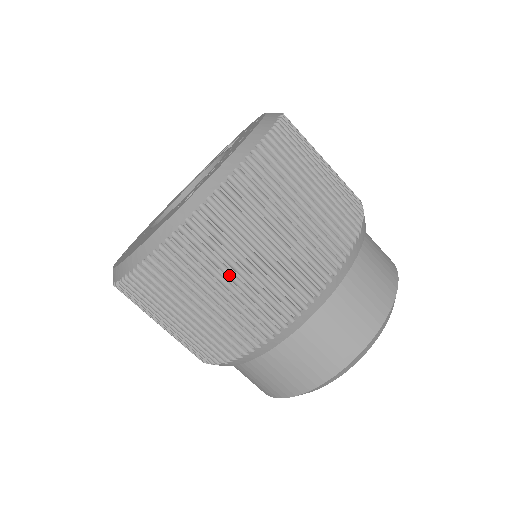
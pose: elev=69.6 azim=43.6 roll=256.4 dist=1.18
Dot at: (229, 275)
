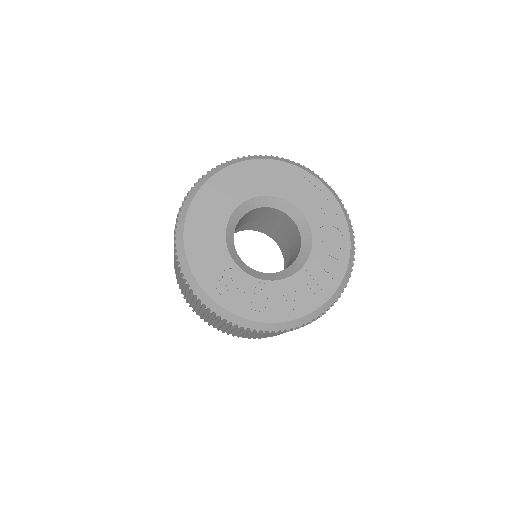
Dot at: (194, 301)
